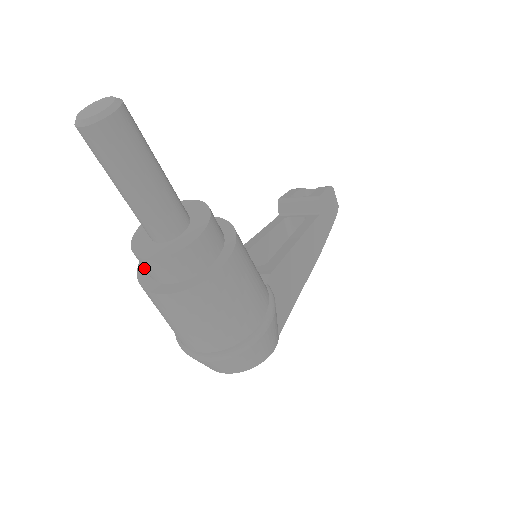
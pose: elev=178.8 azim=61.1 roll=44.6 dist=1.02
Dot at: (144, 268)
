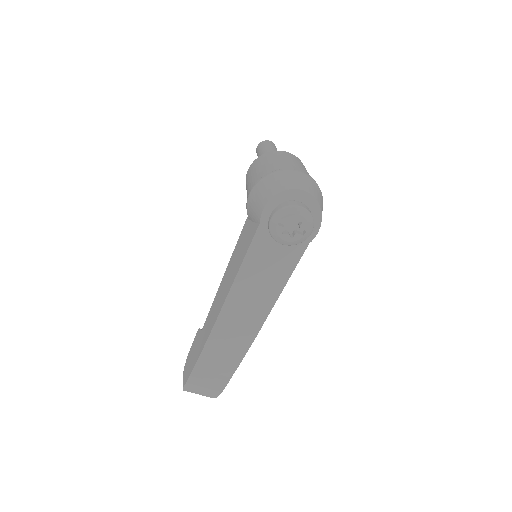
Dot at: occluded
